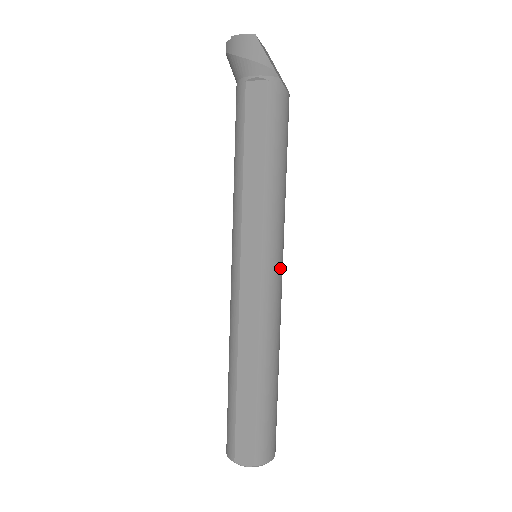
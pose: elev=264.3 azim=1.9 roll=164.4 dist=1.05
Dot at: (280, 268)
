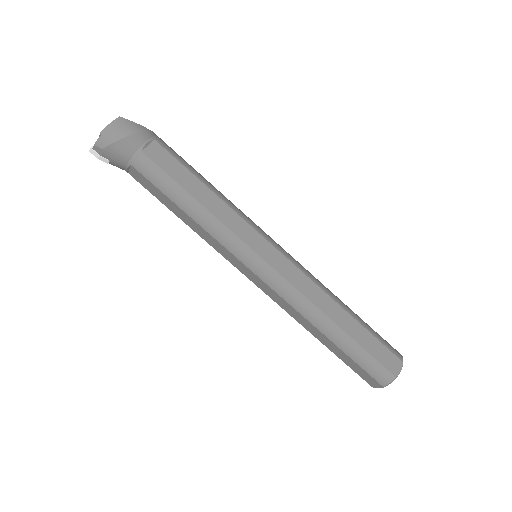
Dot at: occluded
